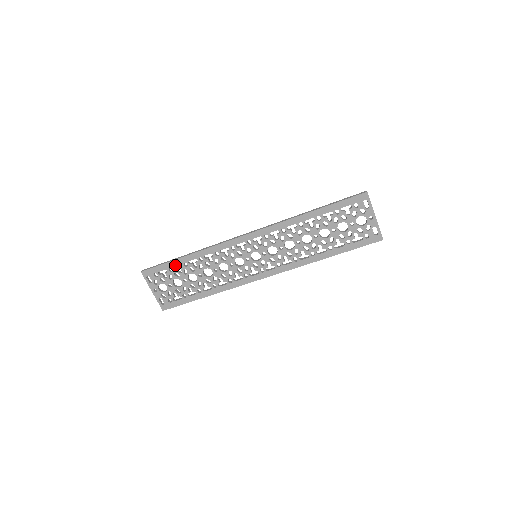
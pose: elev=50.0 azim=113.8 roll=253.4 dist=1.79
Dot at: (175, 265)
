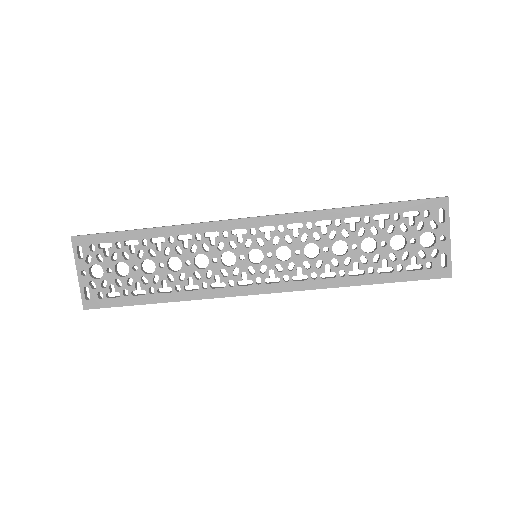
Dot at: (128, 239)
